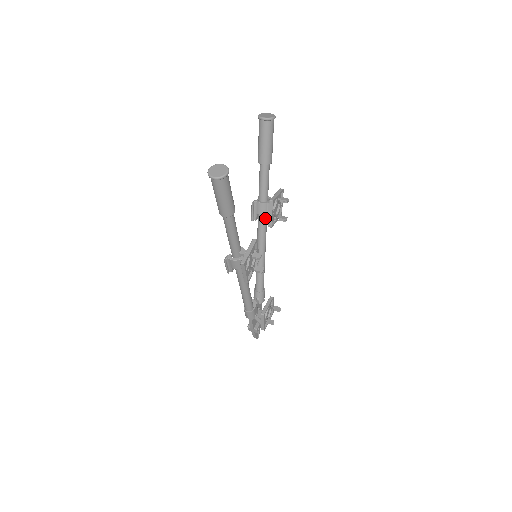
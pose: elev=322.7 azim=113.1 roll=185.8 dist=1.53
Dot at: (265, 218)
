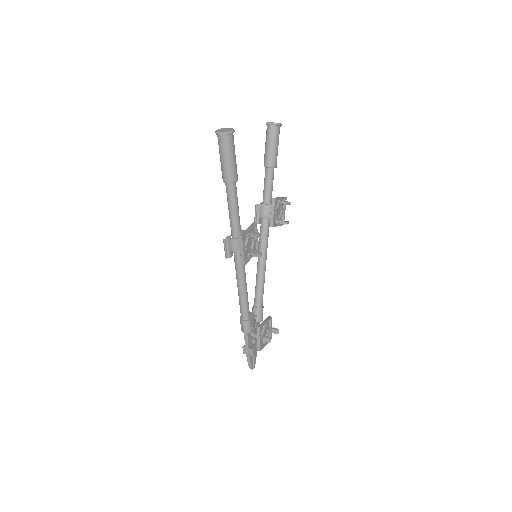
Dot at: (267, 223)
